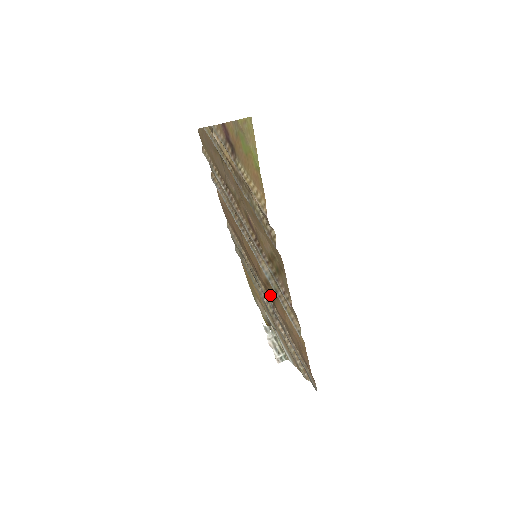
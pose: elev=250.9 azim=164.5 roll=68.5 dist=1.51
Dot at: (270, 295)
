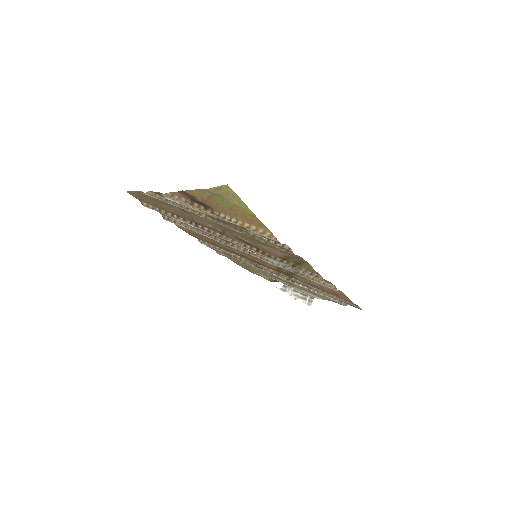
Dot at: (284, 273)
